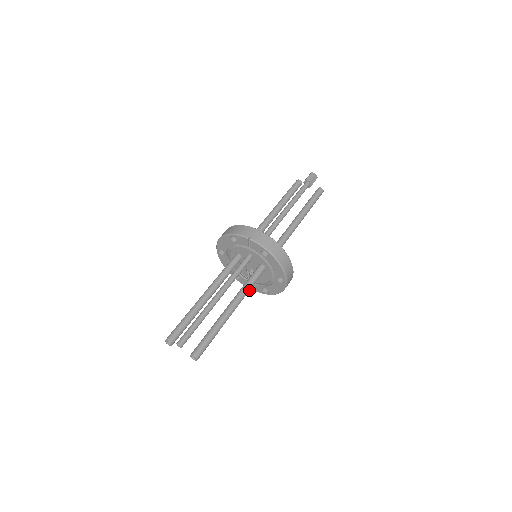
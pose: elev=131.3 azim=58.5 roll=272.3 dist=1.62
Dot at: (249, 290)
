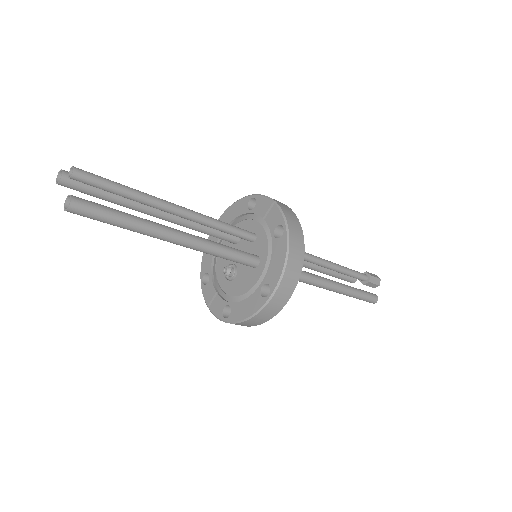
Dot at: (219, 253)
